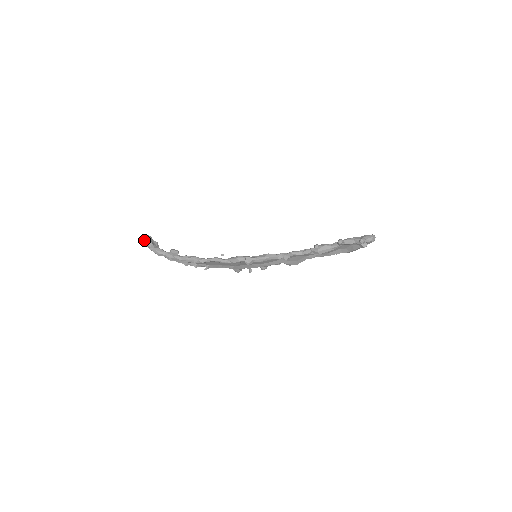
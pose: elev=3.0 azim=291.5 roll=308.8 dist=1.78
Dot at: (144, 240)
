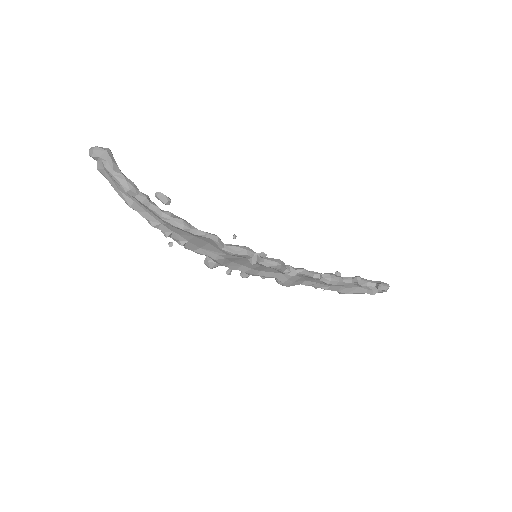
Dot at: (101, 153)
